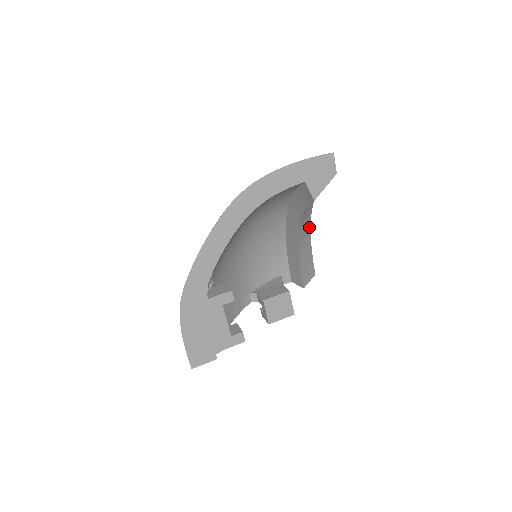
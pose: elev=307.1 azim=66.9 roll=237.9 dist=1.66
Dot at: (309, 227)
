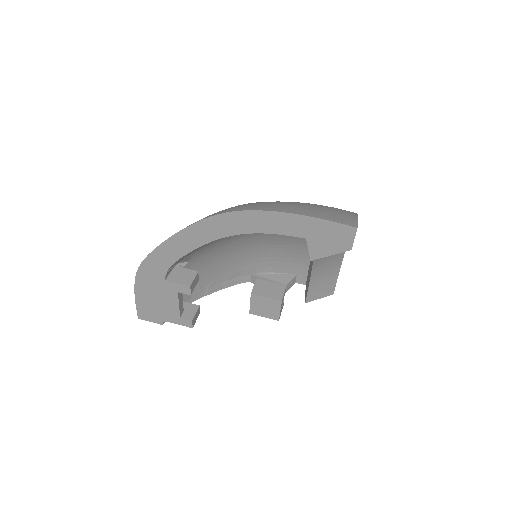
Dot at: (341, 255)
